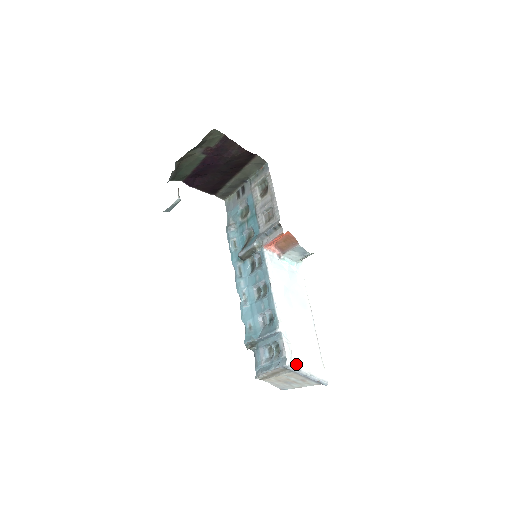
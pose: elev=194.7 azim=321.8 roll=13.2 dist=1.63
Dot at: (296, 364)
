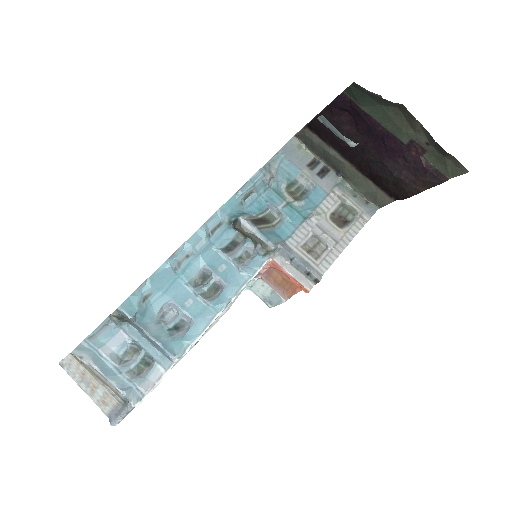
Dot at: occluded
